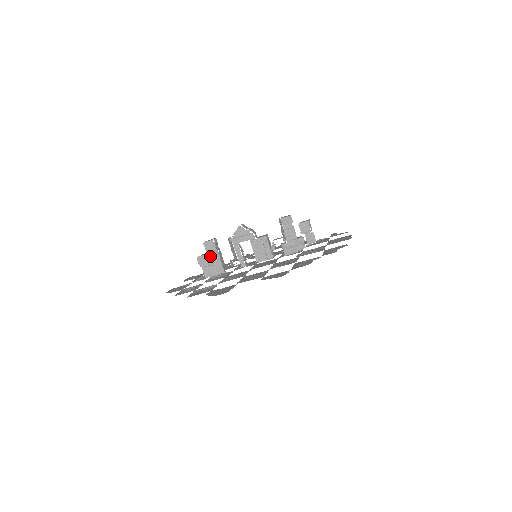
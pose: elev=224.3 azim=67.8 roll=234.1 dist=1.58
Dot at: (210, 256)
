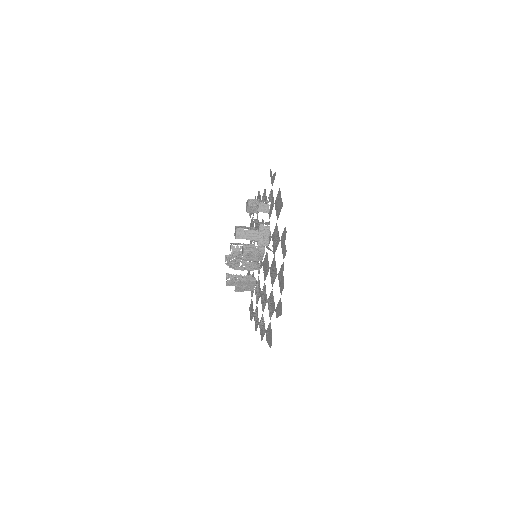
Dot at: (239, 285)
